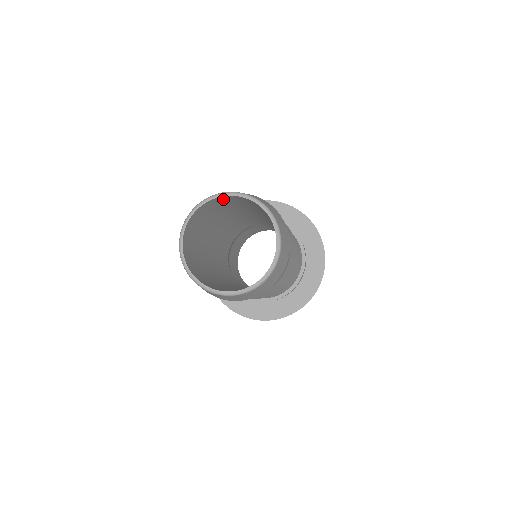
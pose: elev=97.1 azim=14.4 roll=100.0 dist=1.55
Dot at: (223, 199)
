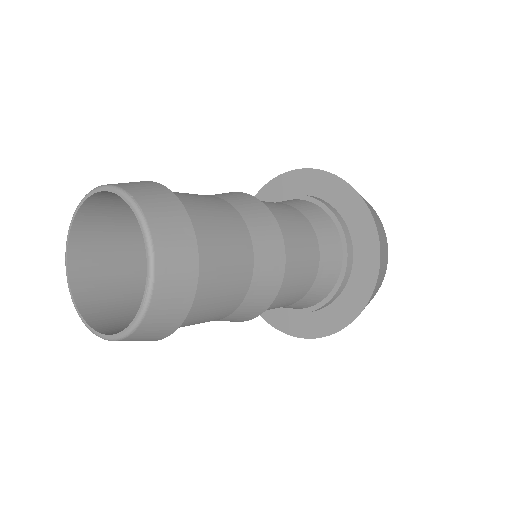
Dot at: (110, 195)
